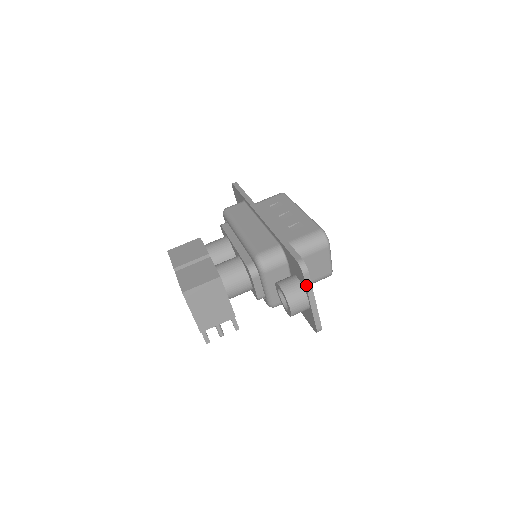
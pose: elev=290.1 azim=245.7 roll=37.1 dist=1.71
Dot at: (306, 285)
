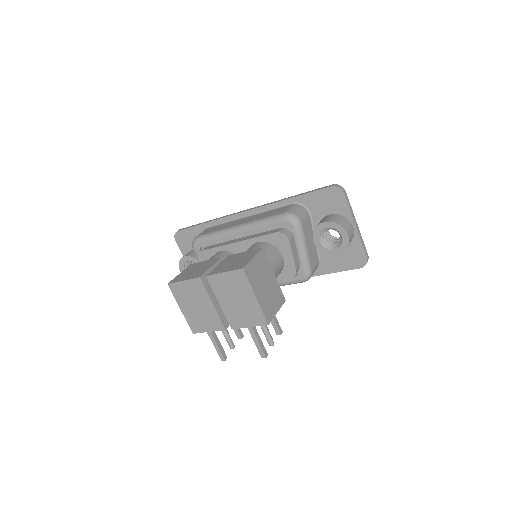
Dot at: (348, 205)
